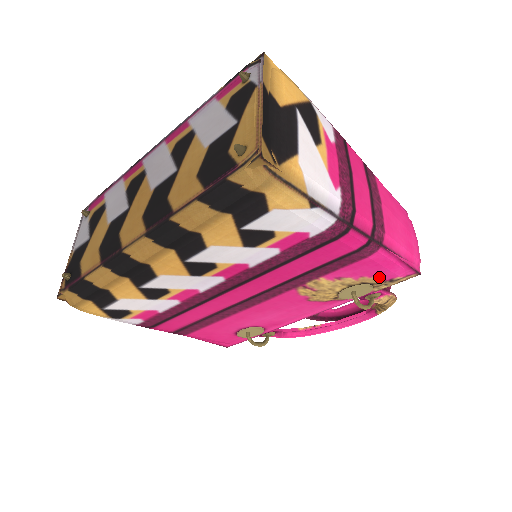
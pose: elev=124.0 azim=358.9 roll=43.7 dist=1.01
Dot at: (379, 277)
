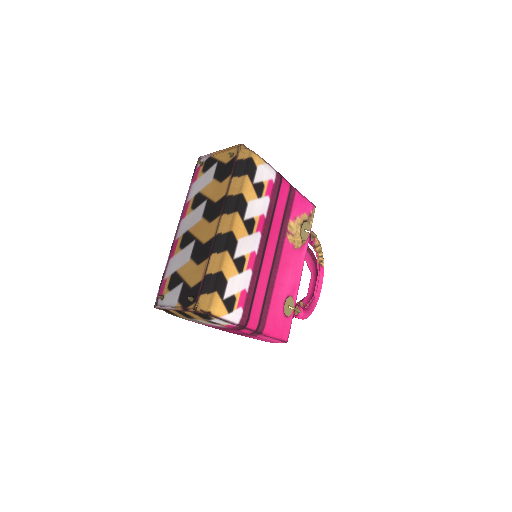
Dot at: (306, 213)
